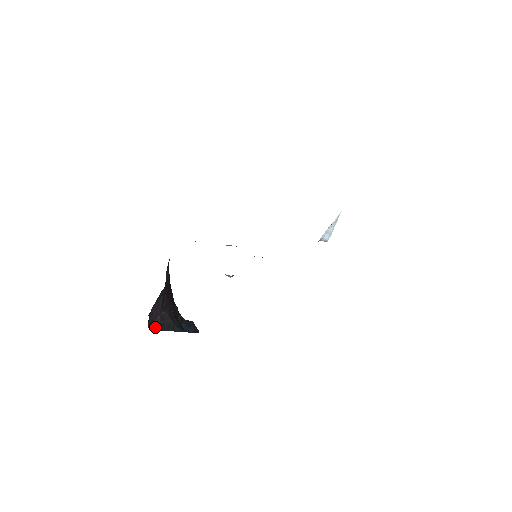
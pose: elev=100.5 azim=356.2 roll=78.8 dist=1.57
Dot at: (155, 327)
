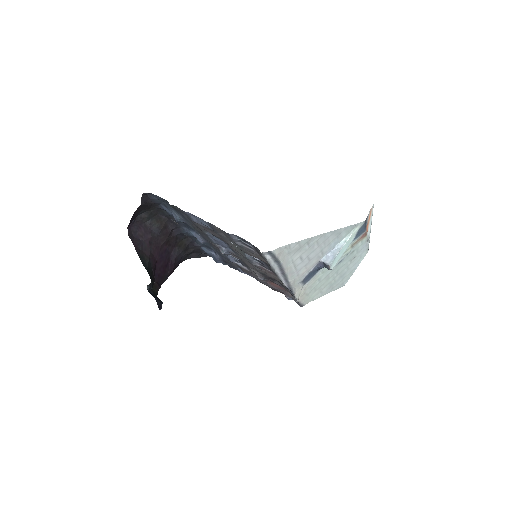
Dot at: (132, 239)
